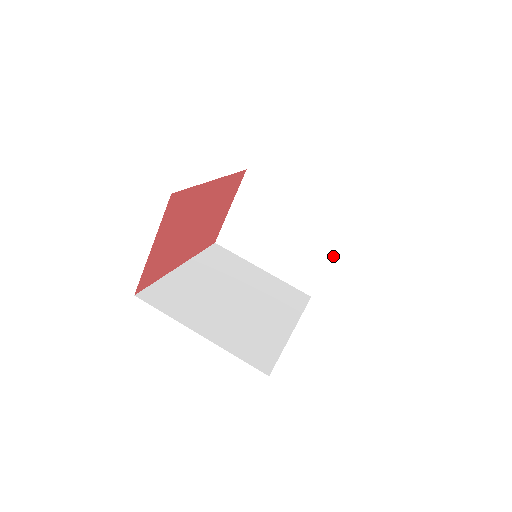
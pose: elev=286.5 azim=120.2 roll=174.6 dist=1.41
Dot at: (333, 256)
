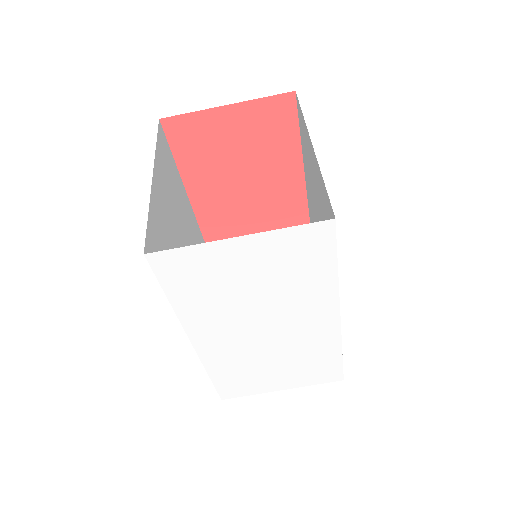
Dot at: (292, 387)
